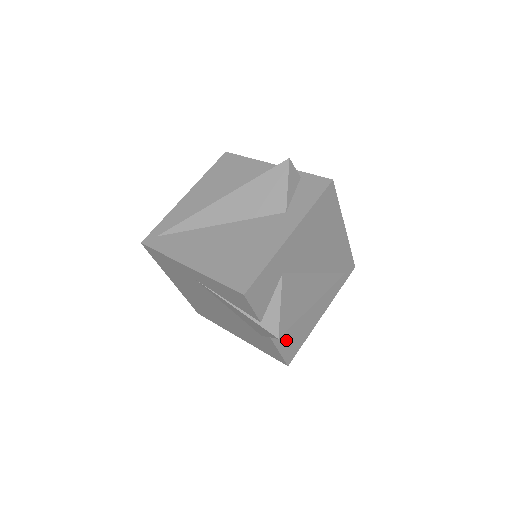
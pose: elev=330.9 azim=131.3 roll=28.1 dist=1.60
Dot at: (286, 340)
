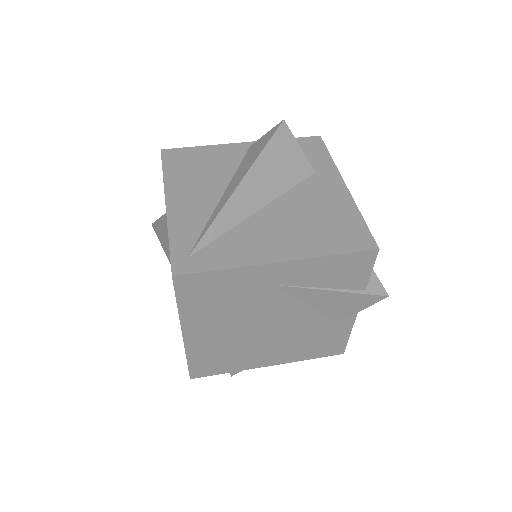
Dot at: occluded
